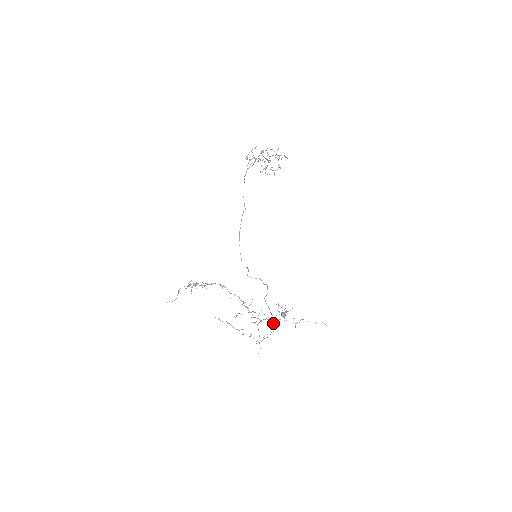
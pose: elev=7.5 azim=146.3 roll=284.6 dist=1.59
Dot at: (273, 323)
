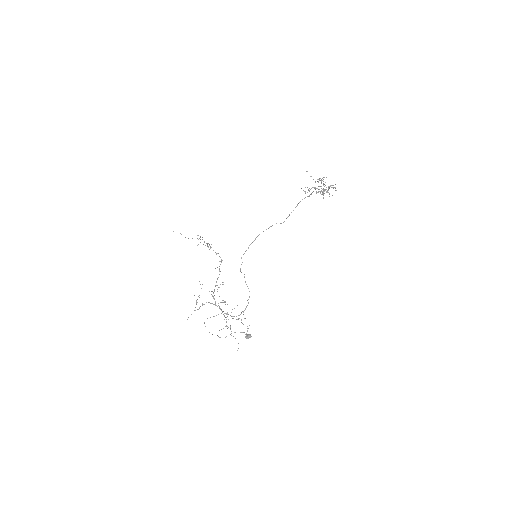
Dot at: (234, 332)
